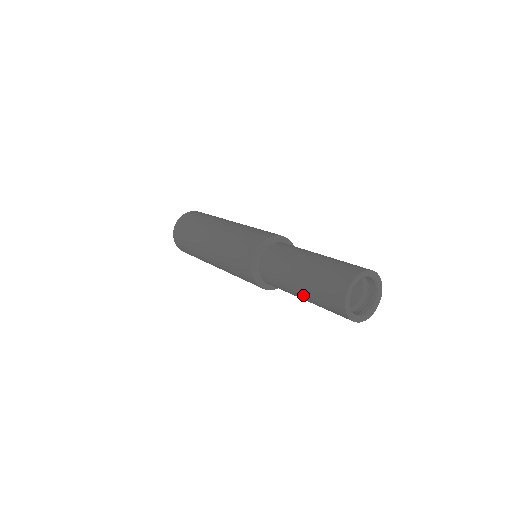
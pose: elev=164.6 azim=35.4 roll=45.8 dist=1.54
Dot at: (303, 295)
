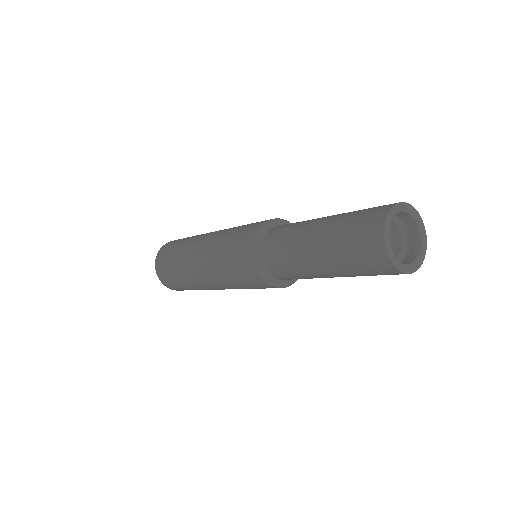
Dot at: (332, 273)
